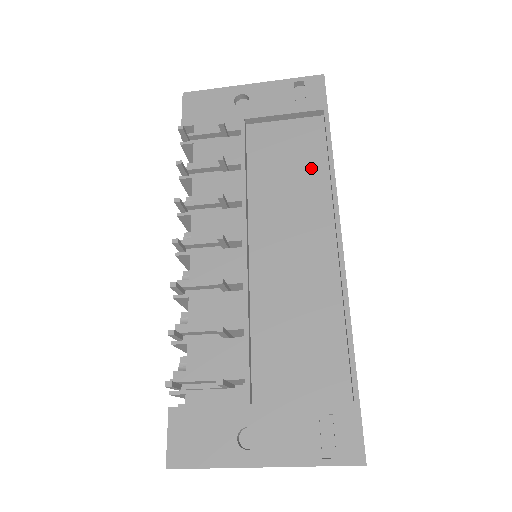
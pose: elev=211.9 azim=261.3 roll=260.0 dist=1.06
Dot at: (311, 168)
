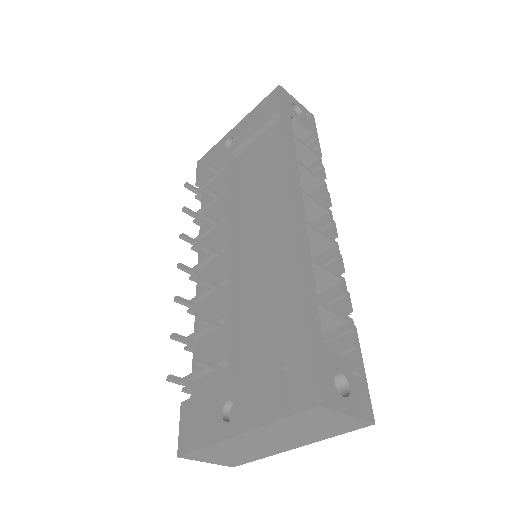
Dot at: (277, 160)
